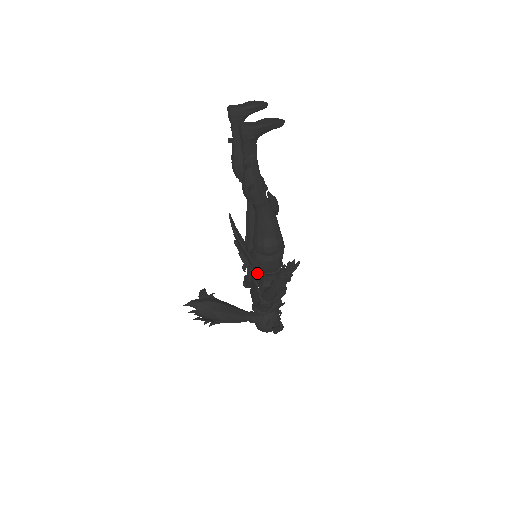
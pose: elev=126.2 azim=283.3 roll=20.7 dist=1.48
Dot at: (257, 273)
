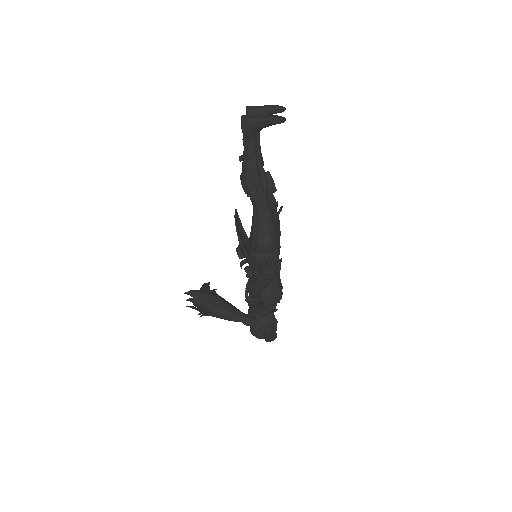
Dot at: (252, 271)
